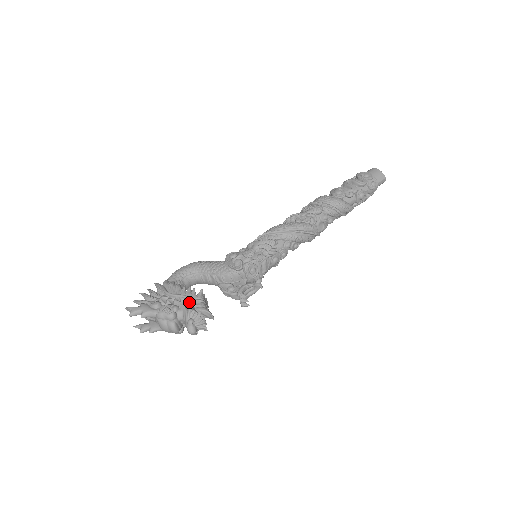
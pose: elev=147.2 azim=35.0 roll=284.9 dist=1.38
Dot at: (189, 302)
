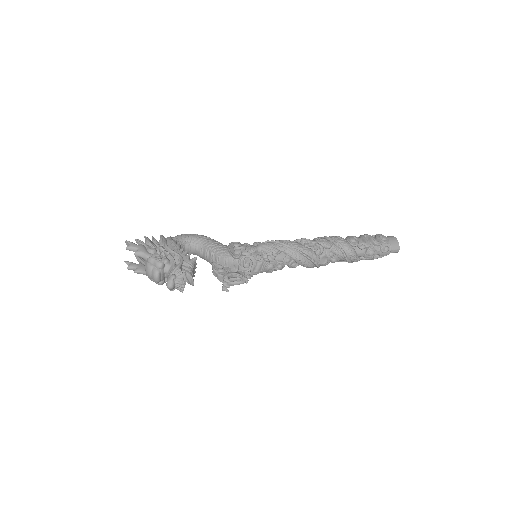
Dot at: (180, 261)
